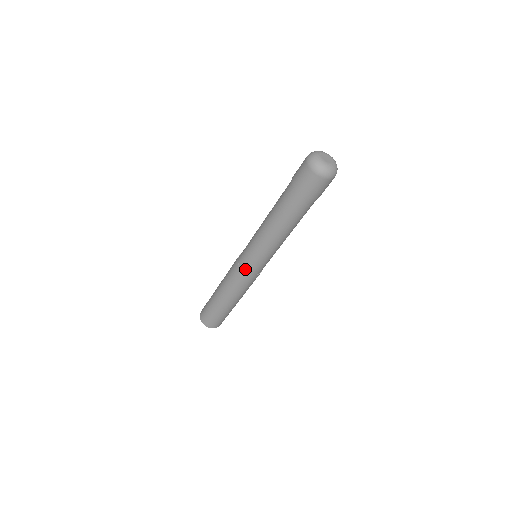
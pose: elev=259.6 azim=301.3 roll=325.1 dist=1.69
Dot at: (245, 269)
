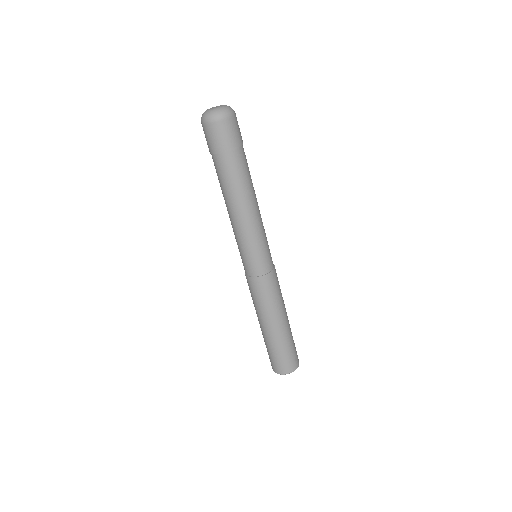
Dot at: (259, 273)
